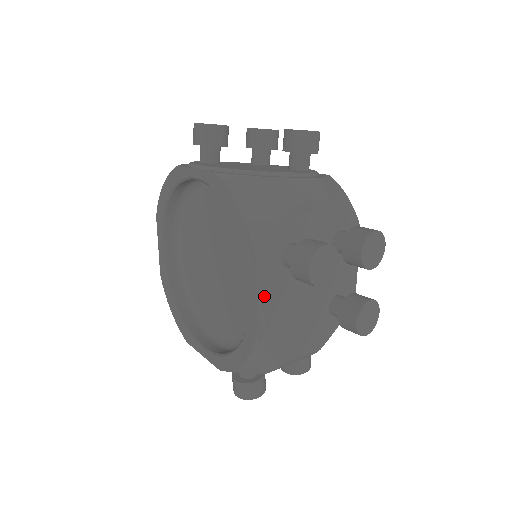
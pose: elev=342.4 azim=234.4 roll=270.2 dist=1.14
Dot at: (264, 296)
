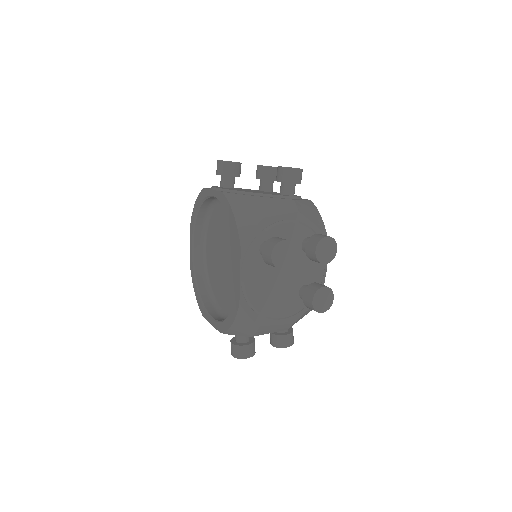
Dot at: (246, 274)
